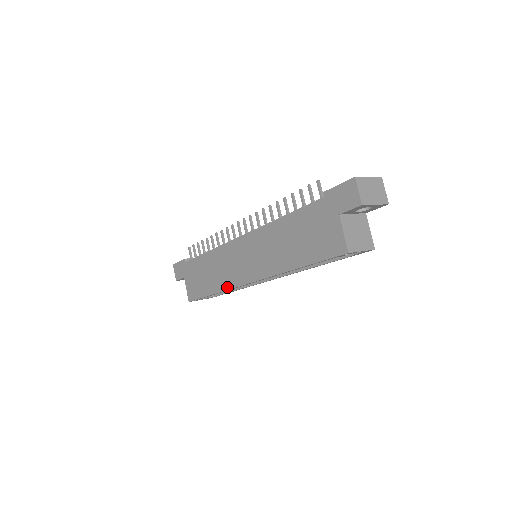
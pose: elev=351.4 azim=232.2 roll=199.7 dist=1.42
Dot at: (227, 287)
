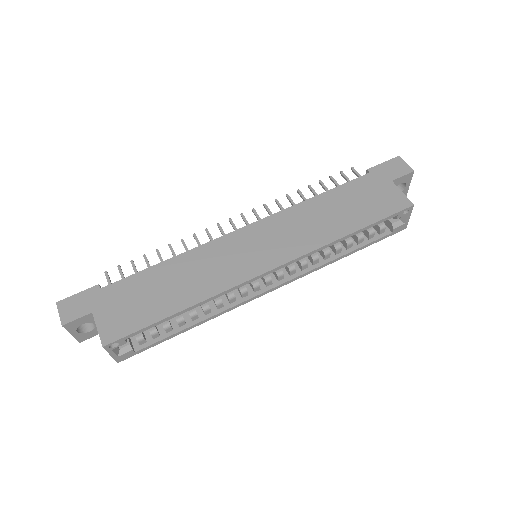
Dot at: (219, 290)
